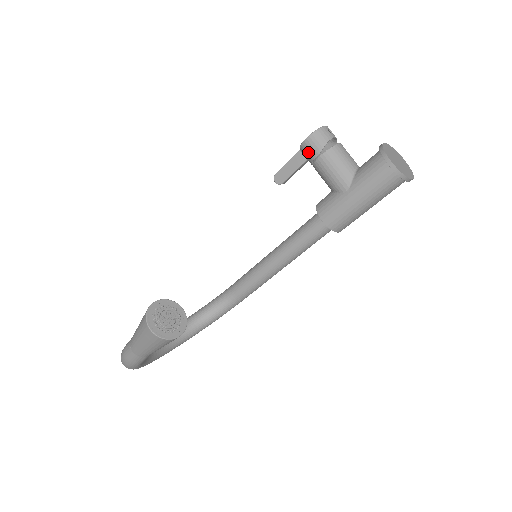
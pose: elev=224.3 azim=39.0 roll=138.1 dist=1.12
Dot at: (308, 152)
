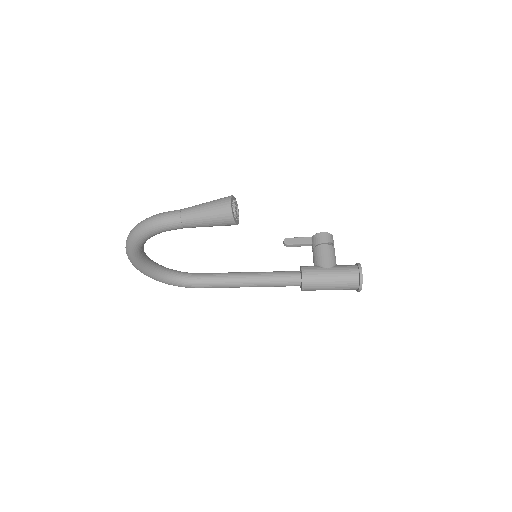
Dot at: (319, 238)
